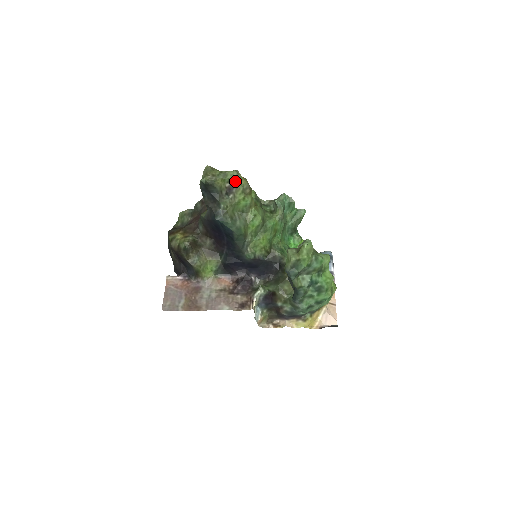
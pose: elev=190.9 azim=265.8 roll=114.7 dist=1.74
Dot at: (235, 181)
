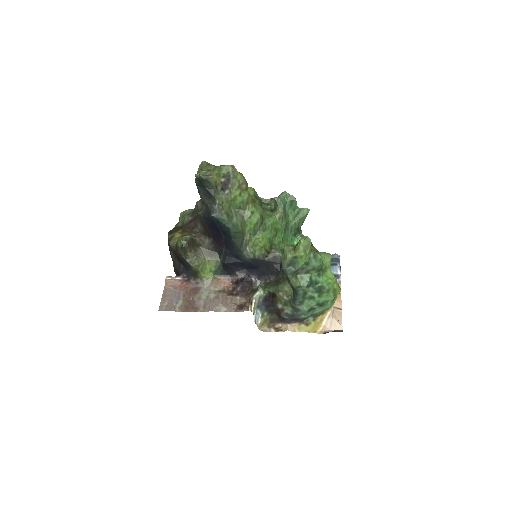
Dot at: (230, 176)
